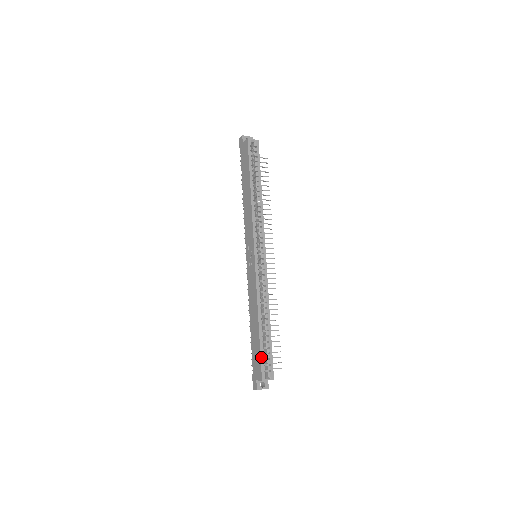
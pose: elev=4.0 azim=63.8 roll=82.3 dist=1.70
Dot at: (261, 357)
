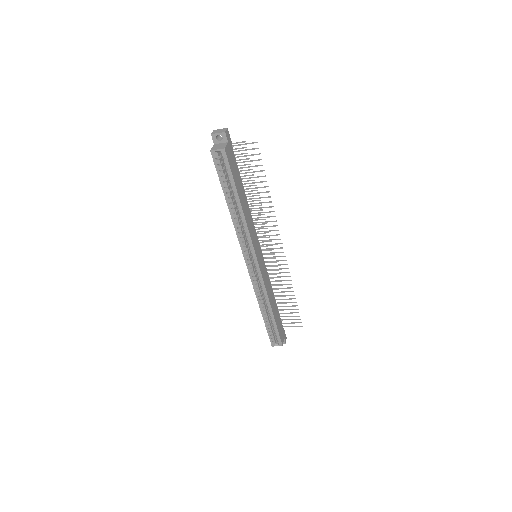
Dot at: (268, 333)
